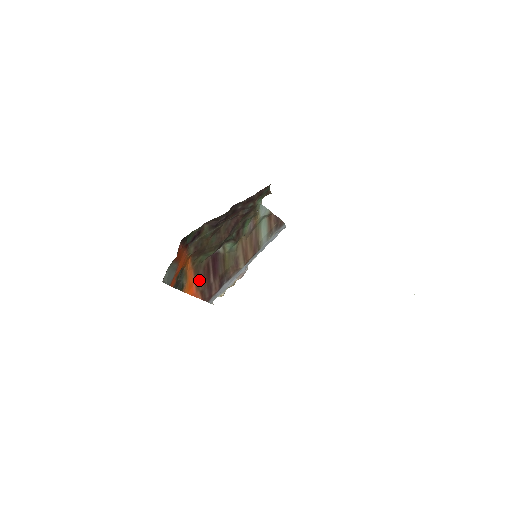
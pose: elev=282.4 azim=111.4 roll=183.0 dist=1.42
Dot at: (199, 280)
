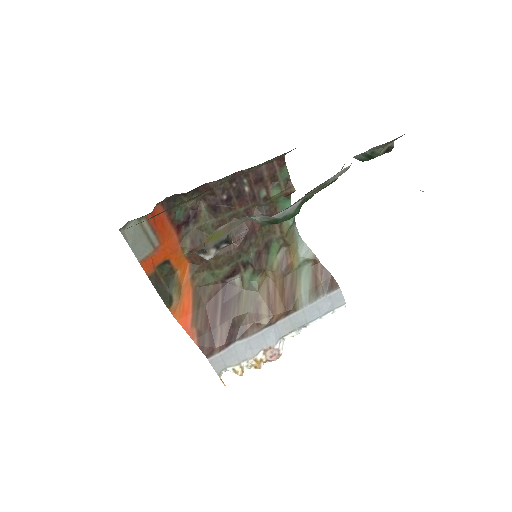
Dot at: (199, 312)
